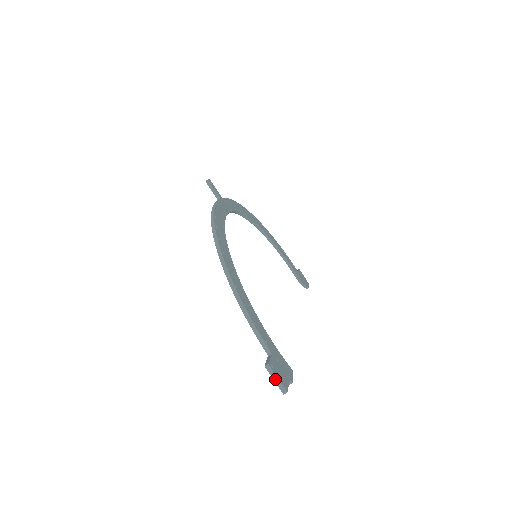
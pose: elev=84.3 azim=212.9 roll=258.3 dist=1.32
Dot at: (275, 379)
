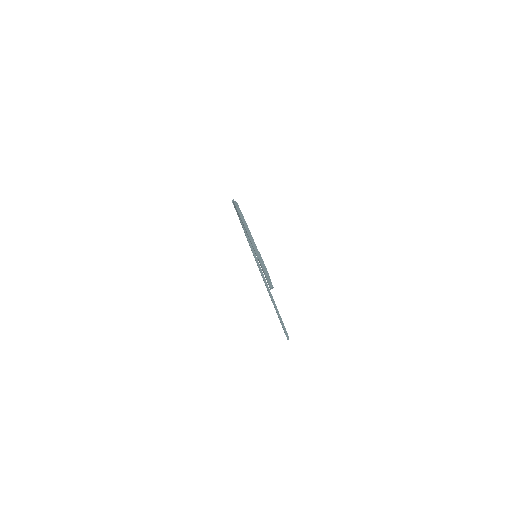
Dot at: (262, 264)
